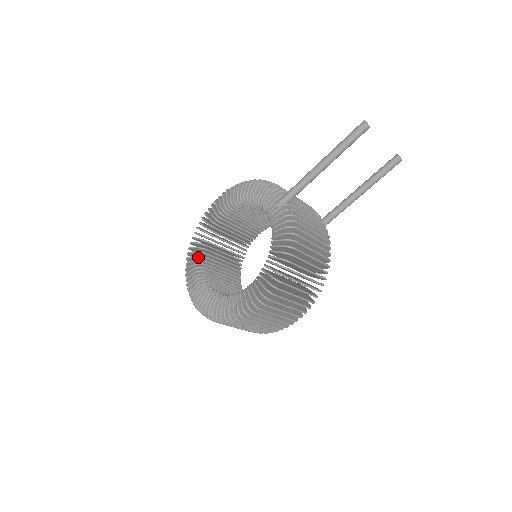
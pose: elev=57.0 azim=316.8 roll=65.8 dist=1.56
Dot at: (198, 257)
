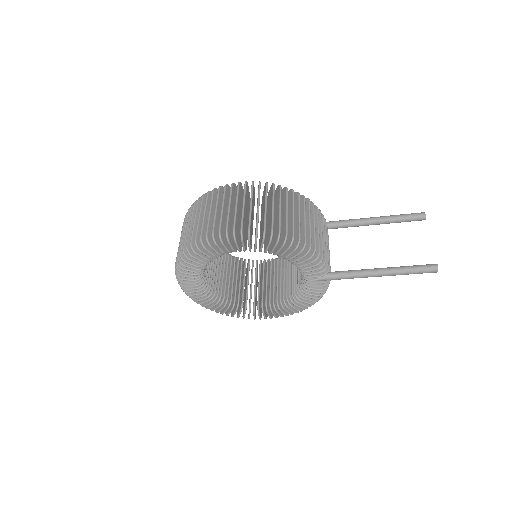
Dot at: (198, 270)
